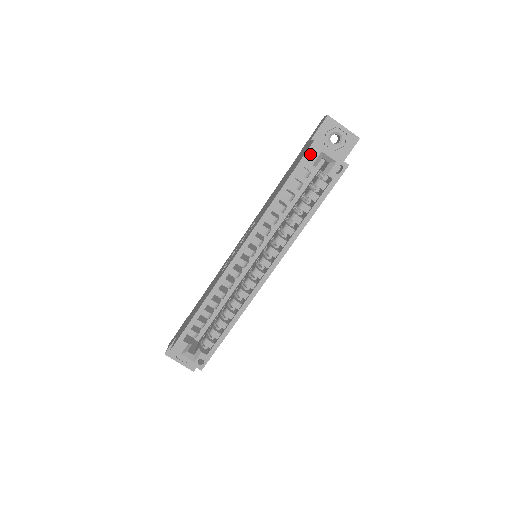
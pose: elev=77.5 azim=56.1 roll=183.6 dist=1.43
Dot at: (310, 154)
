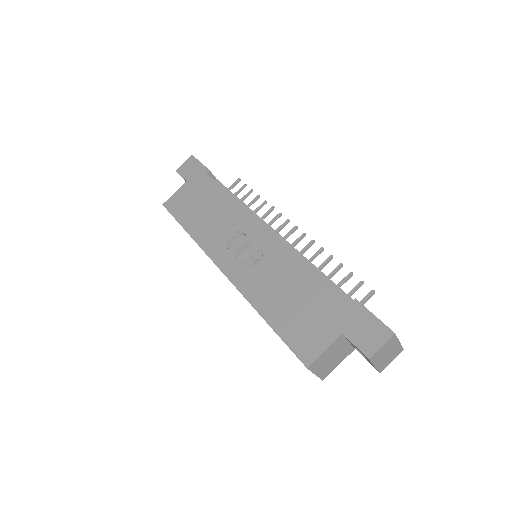
Dot at: (299, 358)
